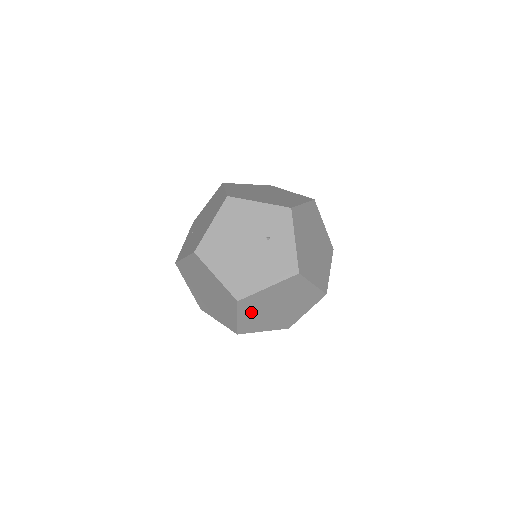
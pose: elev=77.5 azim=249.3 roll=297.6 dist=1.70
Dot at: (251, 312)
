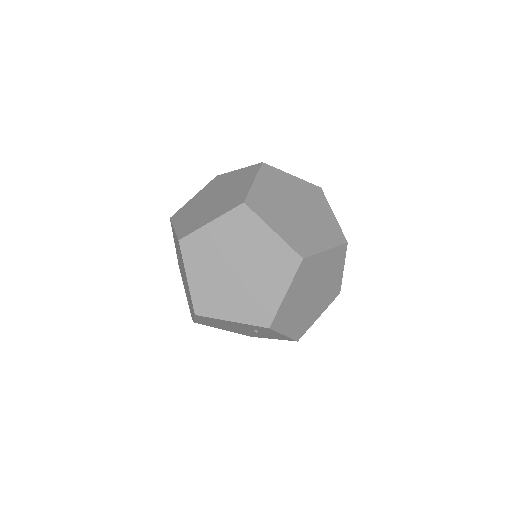
Dot at: occluded
